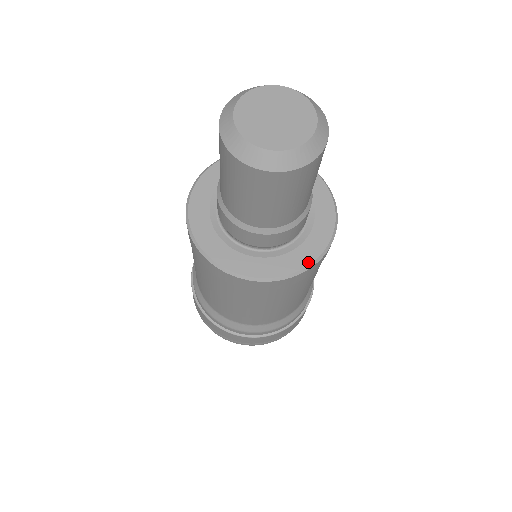
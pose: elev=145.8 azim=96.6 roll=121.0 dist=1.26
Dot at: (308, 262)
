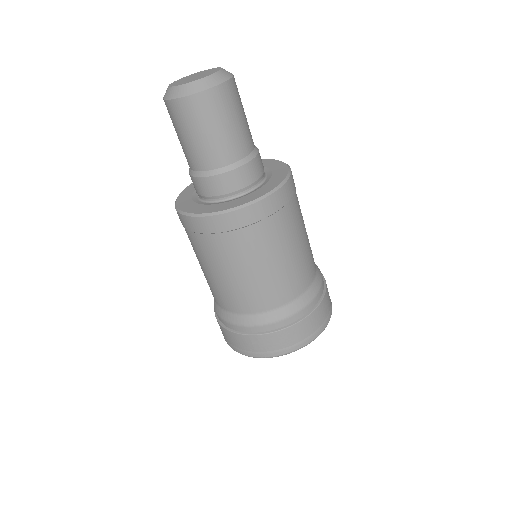
Dot at: (283, 179)
